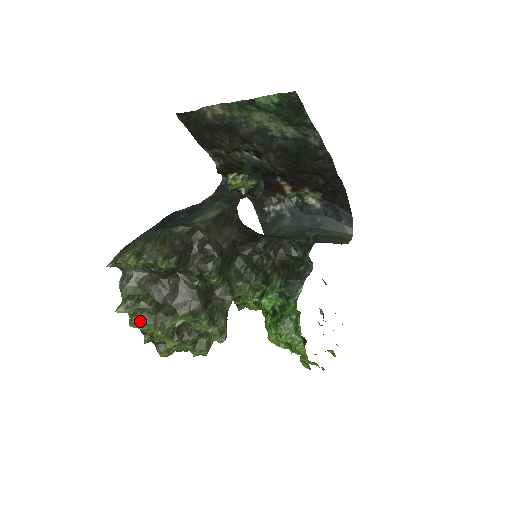
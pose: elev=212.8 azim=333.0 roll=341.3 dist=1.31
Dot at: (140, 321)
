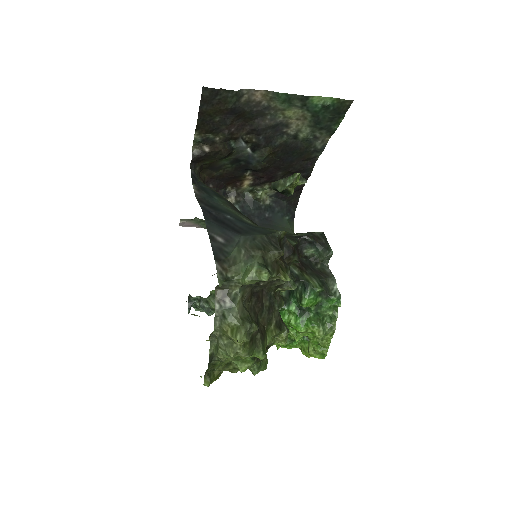
Dot at: (247, 348)
